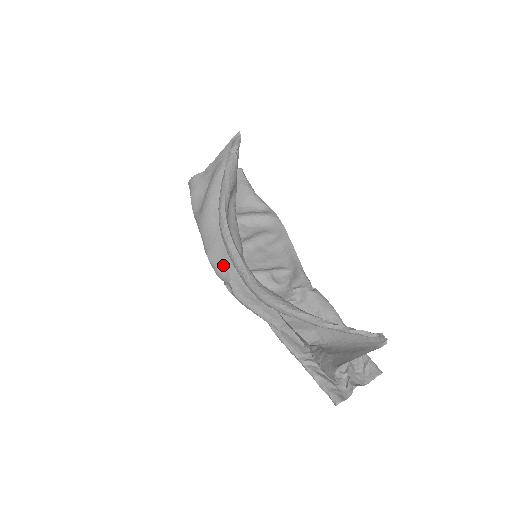
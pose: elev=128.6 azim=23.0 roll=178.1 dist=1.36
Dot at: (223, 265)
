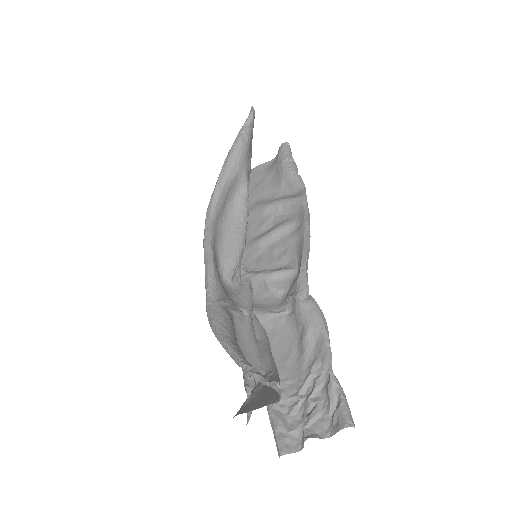
Dot at: occluded
